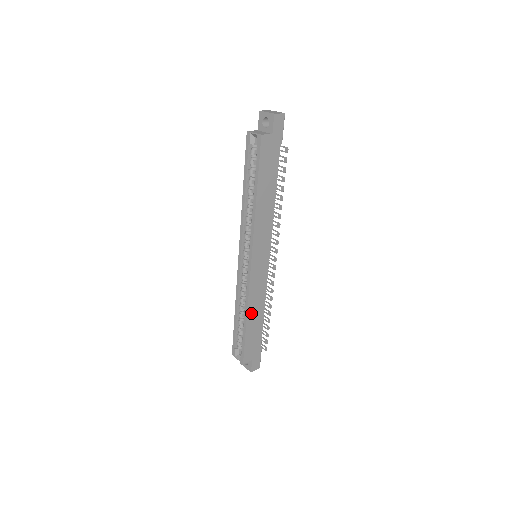
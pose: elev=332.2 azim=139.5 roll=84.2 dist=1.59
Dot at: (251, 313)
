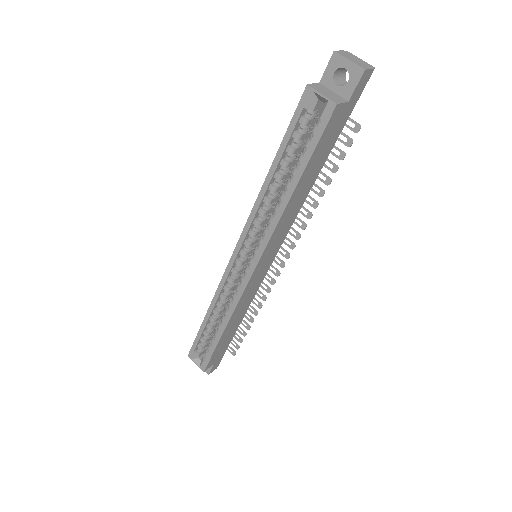
Dot at: (231, 323)
